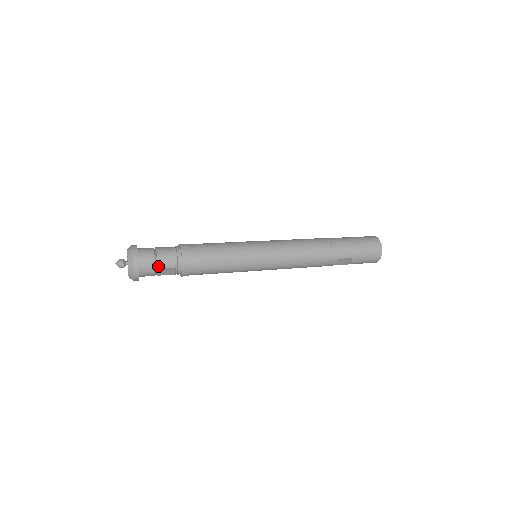
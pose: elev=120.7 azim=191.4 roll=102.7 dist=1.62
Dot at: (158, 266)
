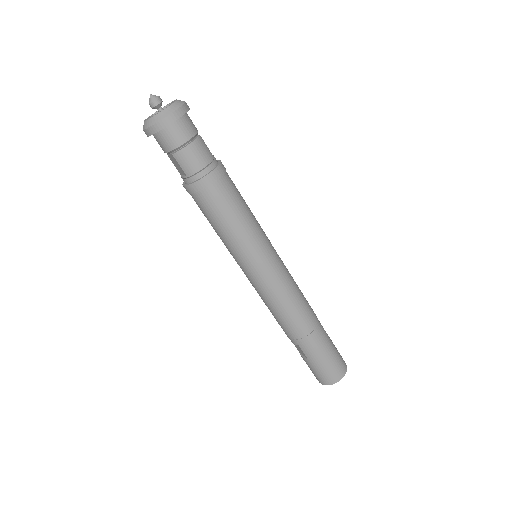
Dot at: (175, 154)
